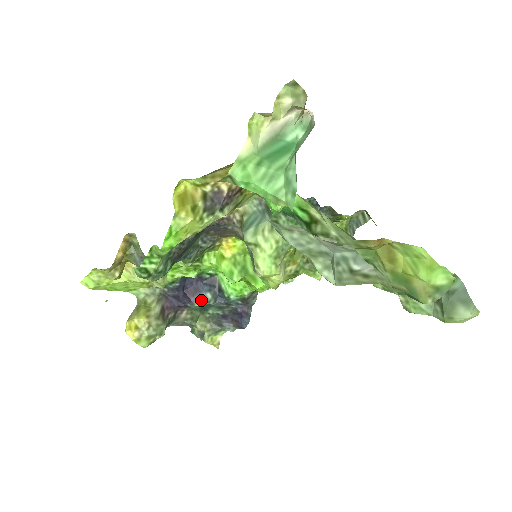
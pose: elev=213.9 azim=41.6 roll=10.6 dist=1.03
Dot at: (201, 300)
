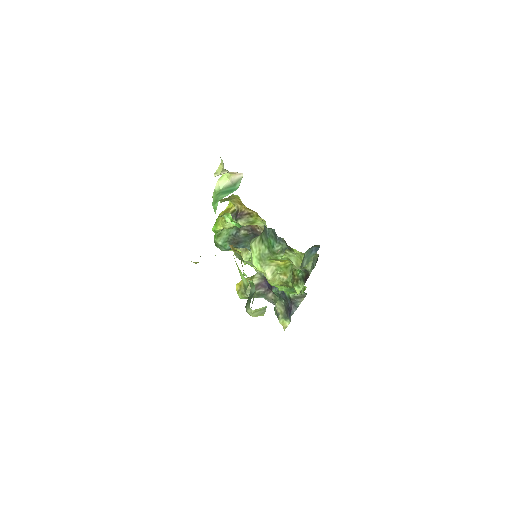
Dot at: (276, 289)
